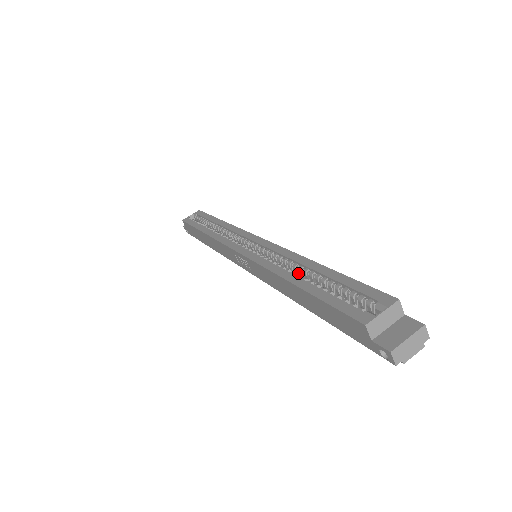
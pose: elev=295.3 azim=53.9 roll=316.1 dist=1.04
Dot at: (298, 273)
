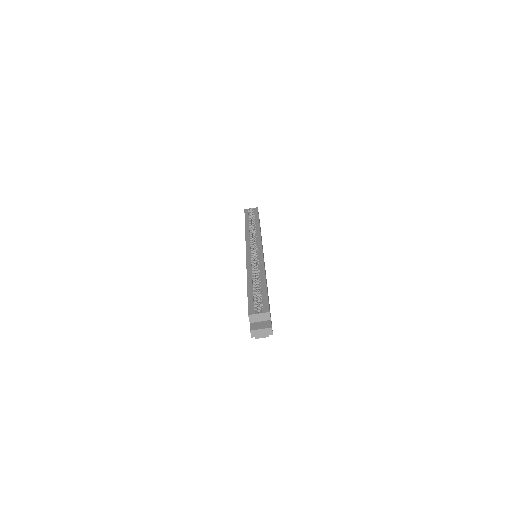
Dot at: (258, 277)
